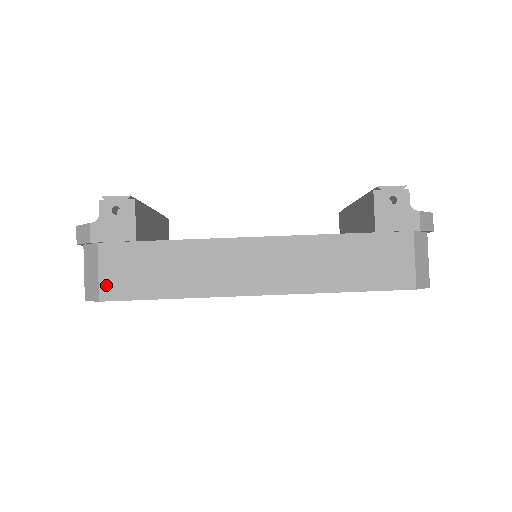
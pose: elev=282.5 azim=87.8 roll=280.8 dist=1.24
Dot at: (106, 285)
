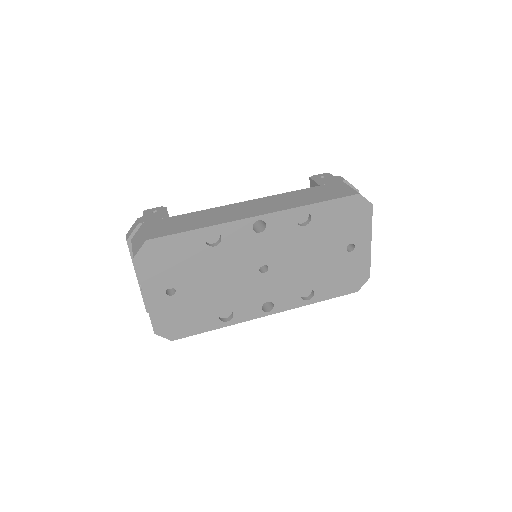
Dot at: (151, 234)
